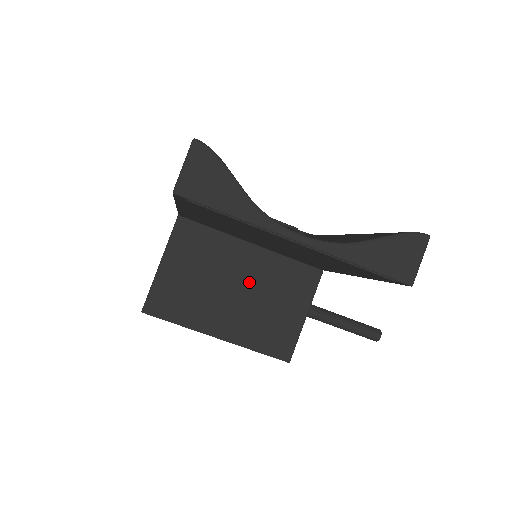
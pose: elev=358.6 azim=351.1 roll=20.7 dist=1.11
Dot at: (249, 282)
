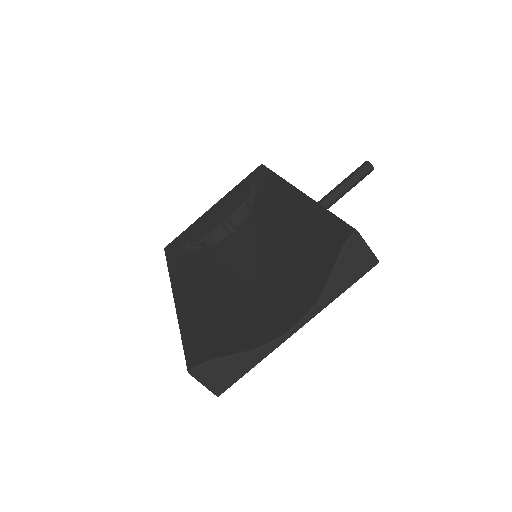
Dot at: occluded
